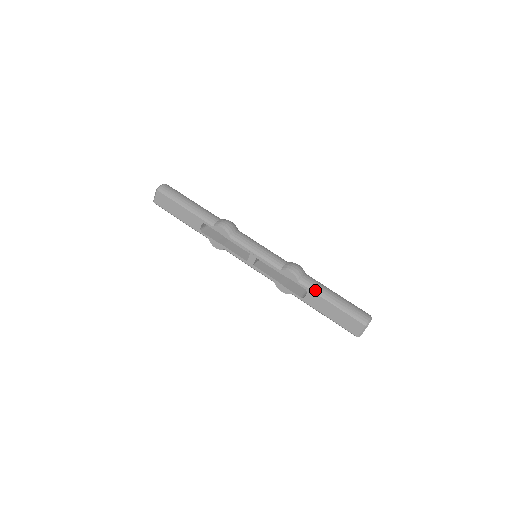
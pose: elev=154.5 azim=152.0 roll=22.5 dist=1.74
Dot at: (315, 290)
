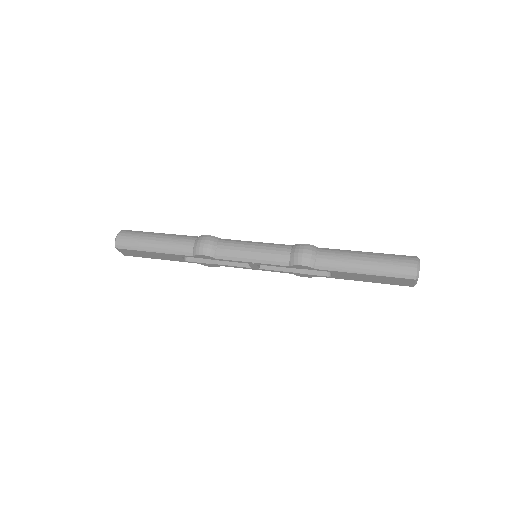
Dot at: (338, 269)
